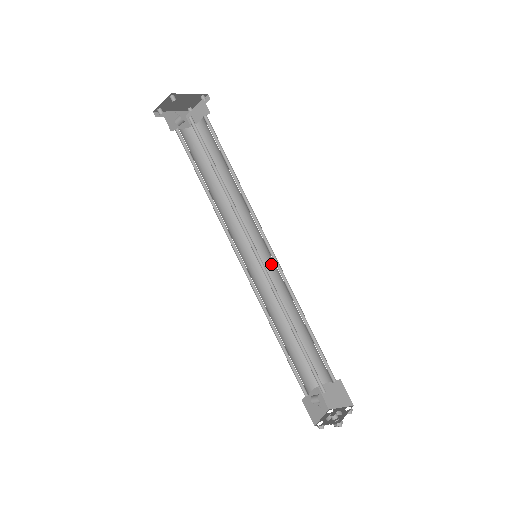
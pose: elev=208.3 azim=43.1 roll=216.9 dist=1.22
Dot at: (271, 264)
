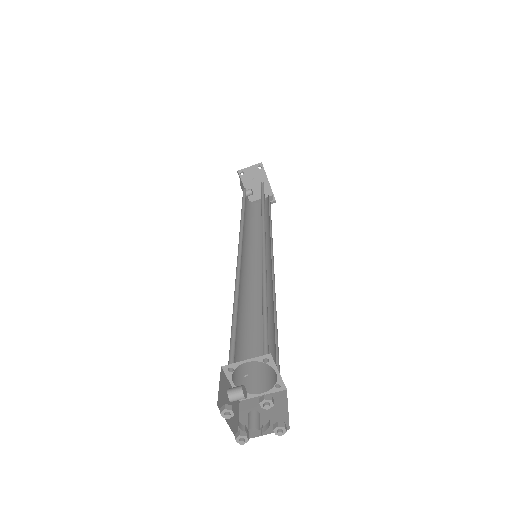
Dot at: occluded
